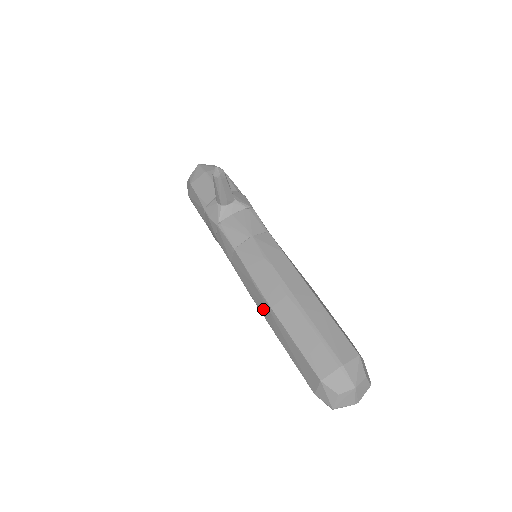
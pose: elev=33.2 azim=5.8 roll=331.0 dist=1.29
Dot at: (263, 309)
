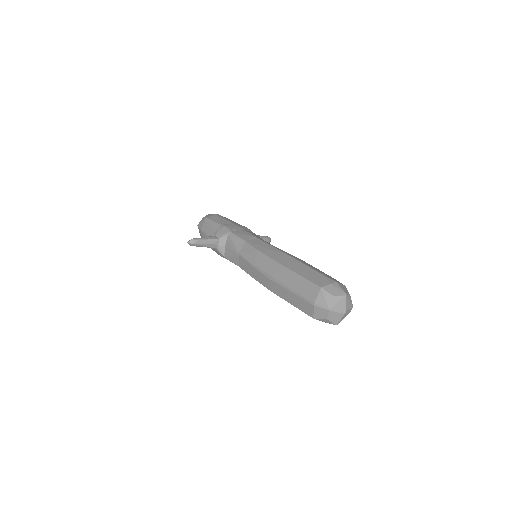
Dot at: occluded
